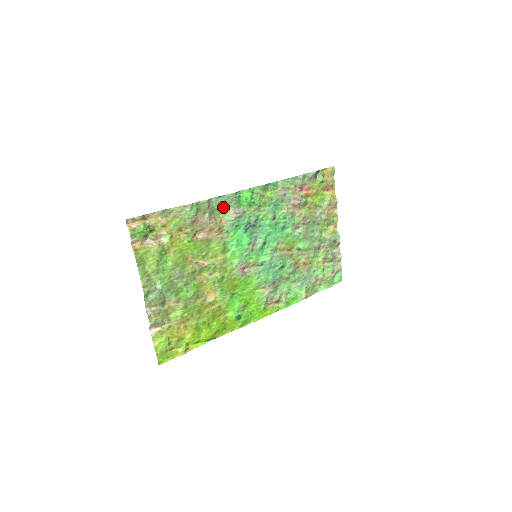
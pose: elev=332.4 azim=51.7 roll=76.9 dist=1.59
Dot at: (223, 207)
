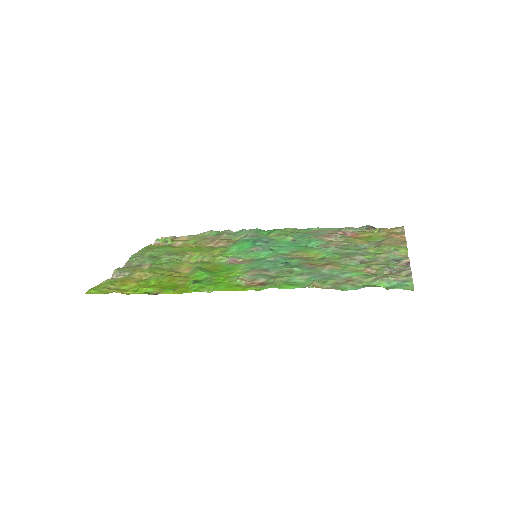
Dot at: (241, 235)
